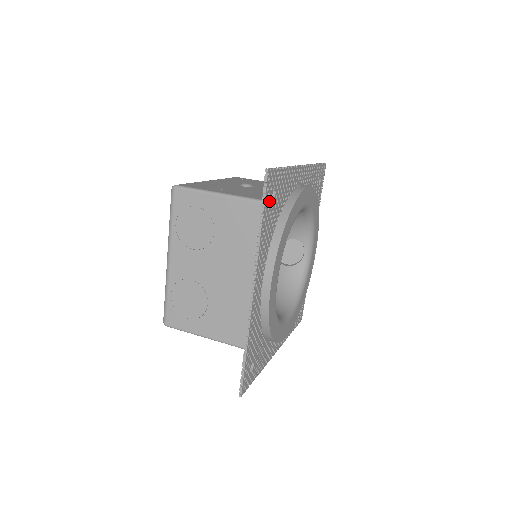
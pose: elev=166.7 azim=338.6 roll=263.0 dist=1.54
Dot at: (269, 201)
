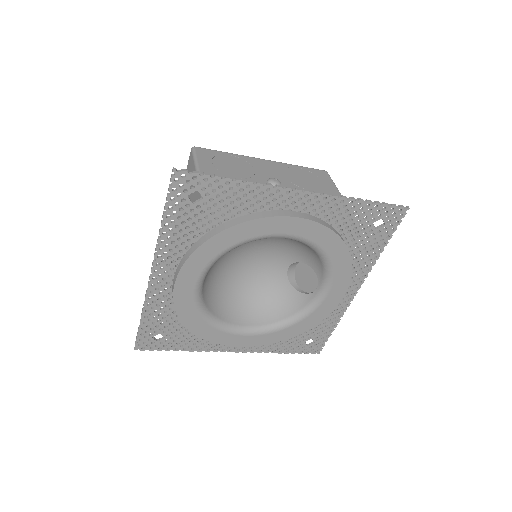
Dot at: (182, 202)
